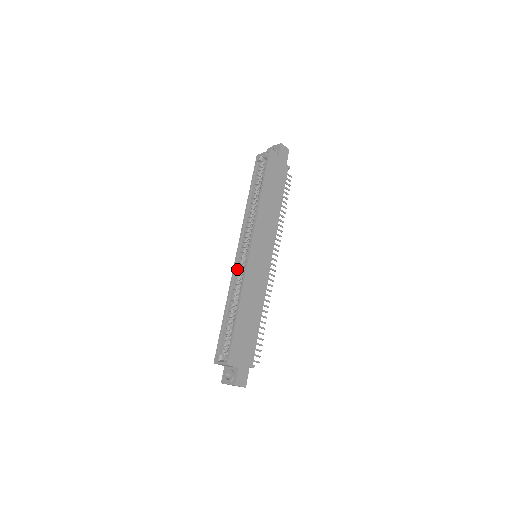
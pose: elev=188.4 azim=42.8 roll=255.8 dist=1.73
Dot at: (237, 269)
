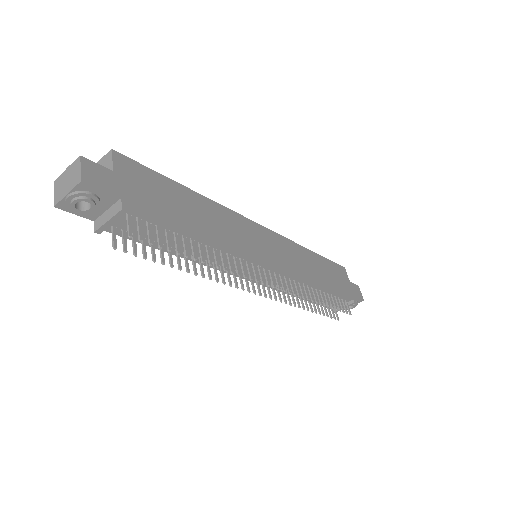
Dot at: occluded
